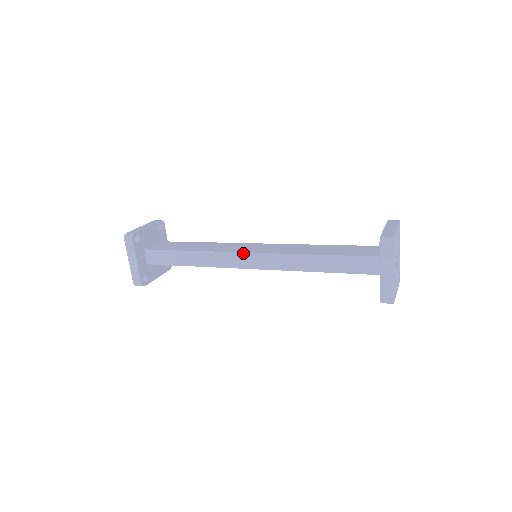
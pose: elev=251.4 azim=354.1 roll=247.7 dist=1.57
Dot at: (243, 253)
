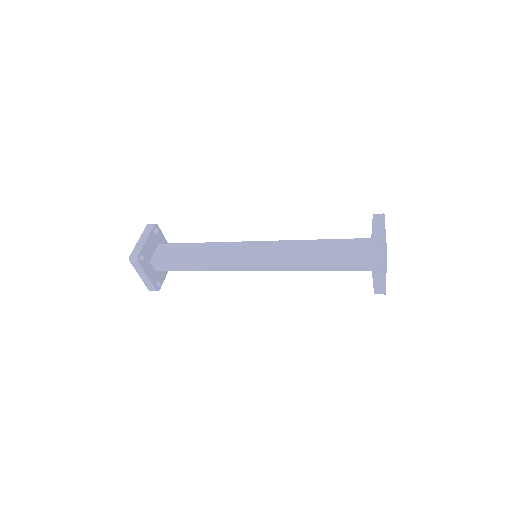
Dot at: (245, 261)
